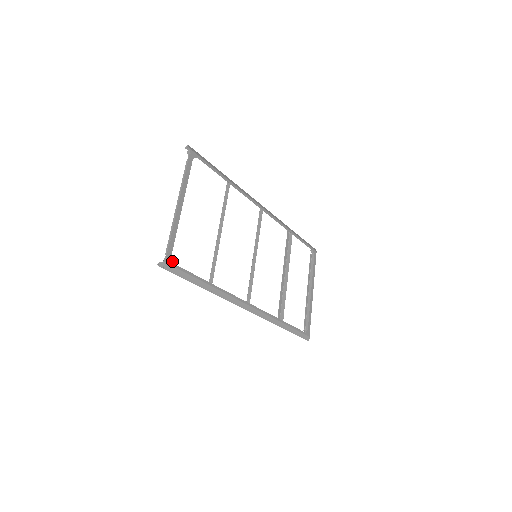
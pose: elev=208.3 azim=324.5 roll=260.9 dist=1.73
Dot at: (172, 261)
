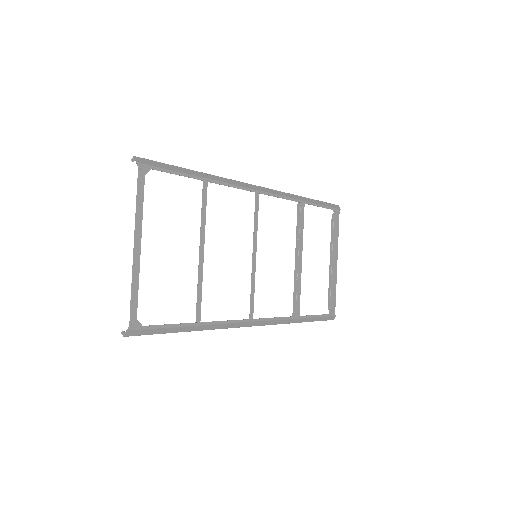
Dot at: (139, 324)
